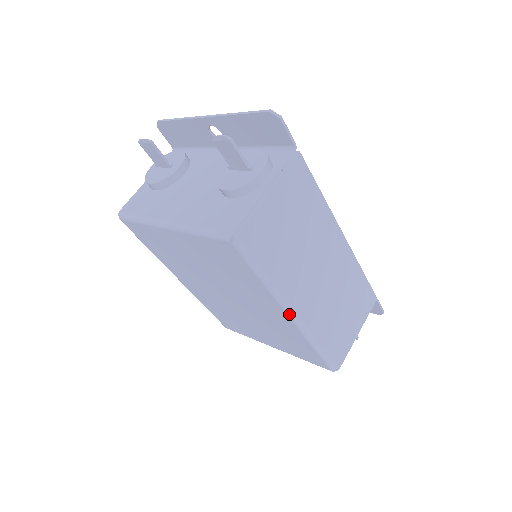
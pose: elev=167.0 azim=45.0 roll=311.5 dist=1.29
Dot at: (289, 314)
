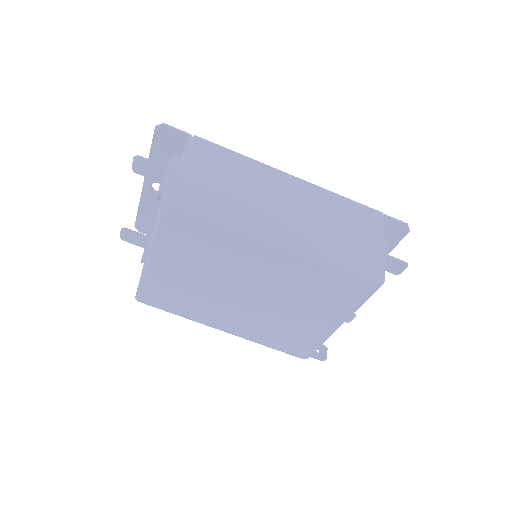
Dot at: (271, 242)
